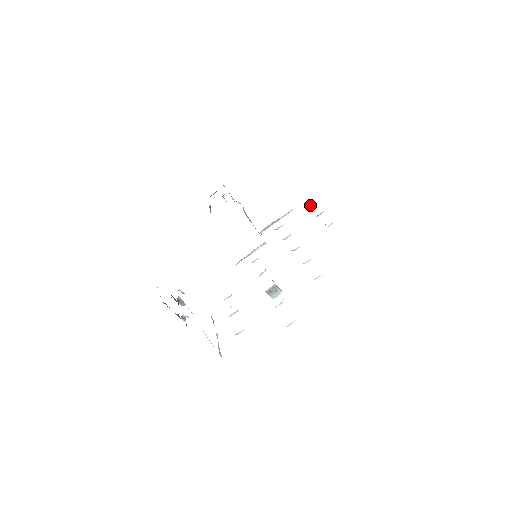
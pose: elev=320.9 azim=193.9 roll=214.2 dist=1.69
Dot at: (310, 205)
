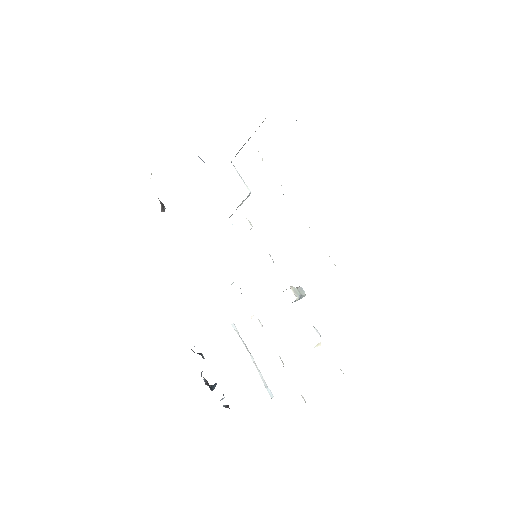
Dot at: occluded
